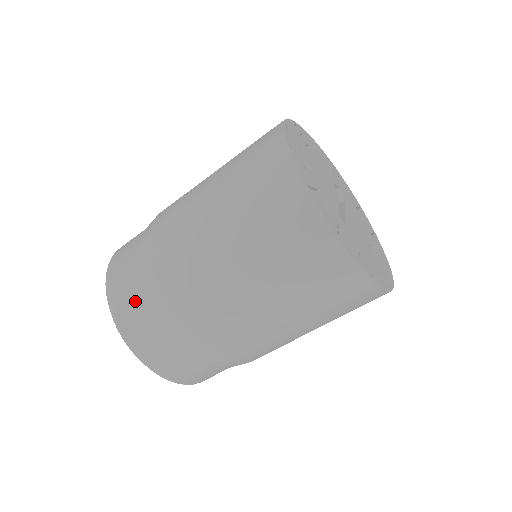
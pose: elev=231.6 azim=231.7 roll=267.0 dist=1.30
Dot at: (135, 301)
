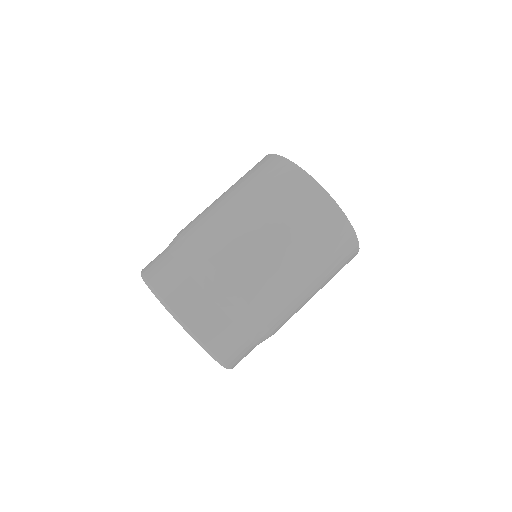
Dot at: (205, 303)
